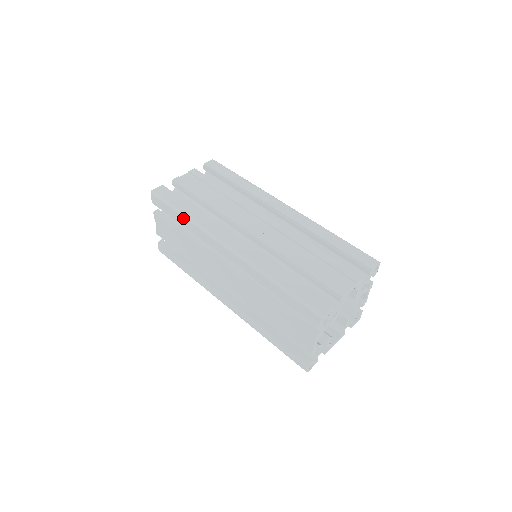
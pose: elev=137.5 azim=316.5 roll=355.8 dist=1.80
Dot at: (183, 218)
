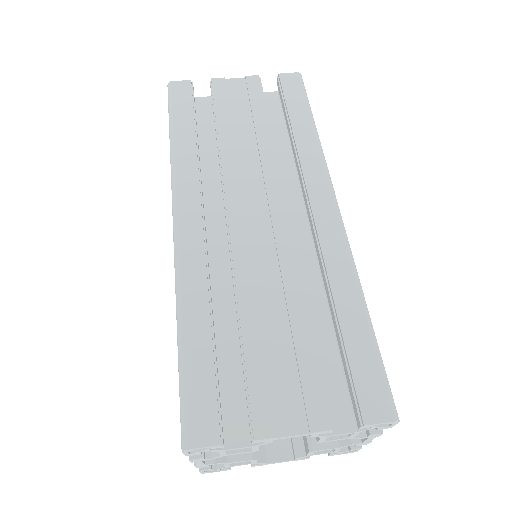
Dot at: (170, 144)
